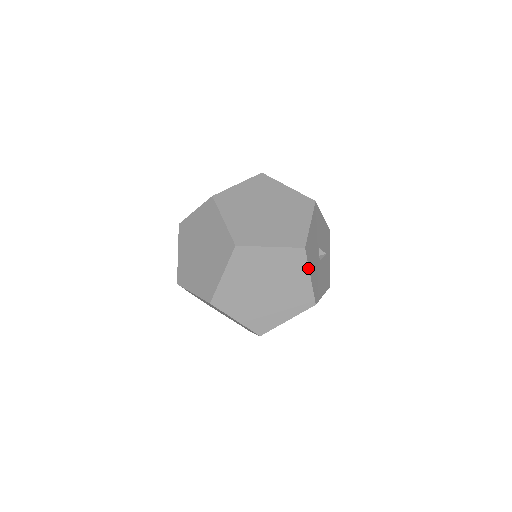
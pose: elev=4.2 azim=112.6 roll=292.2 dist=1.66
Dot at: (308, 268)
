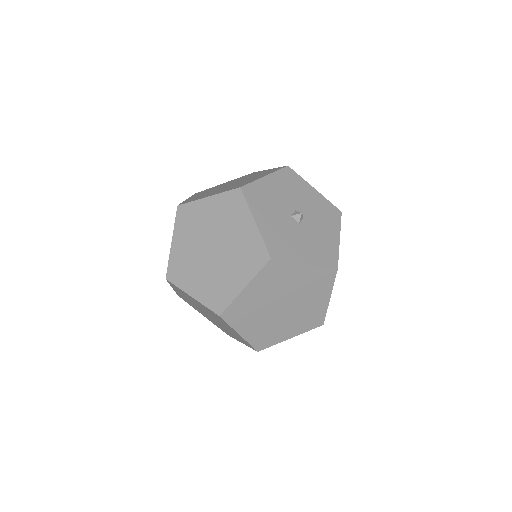
Dot at: (250, 211)
